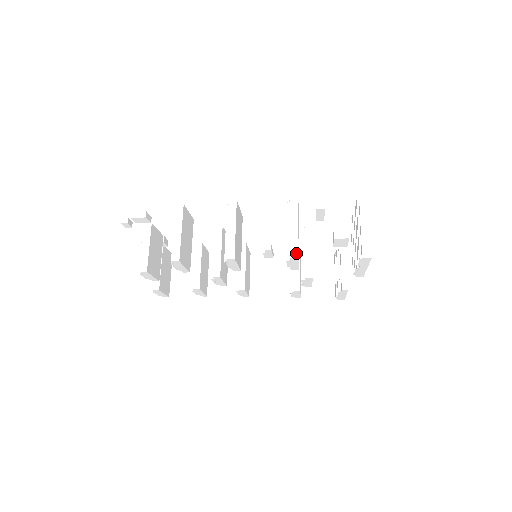
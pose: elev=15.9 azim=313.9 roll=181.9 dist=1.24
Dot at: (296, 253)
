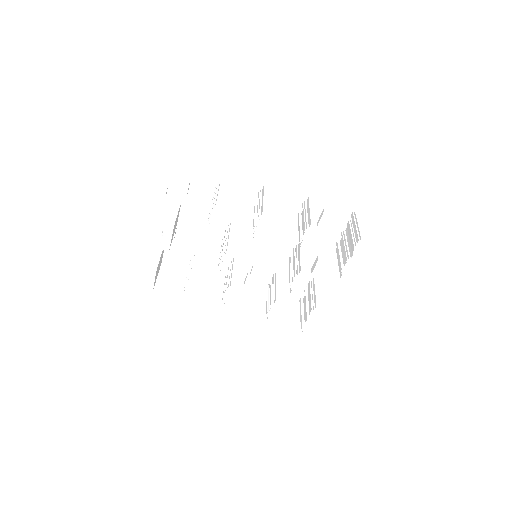
Dot at: (315, 223)
